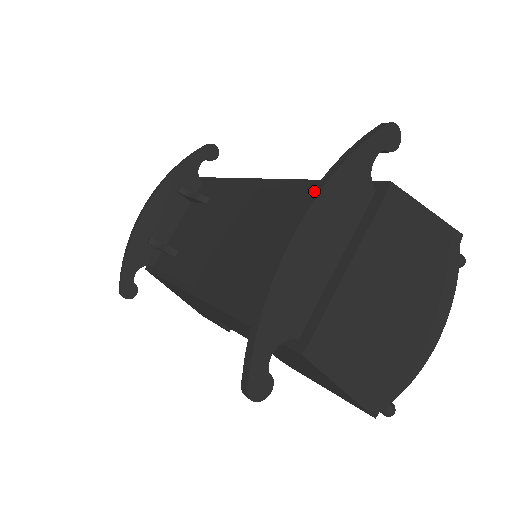
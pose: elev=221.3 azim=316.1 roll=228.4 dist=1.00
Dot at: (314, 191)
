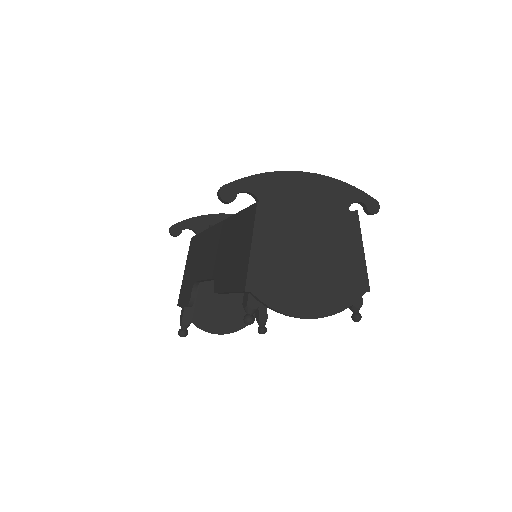
Dot at: (325, 177)
